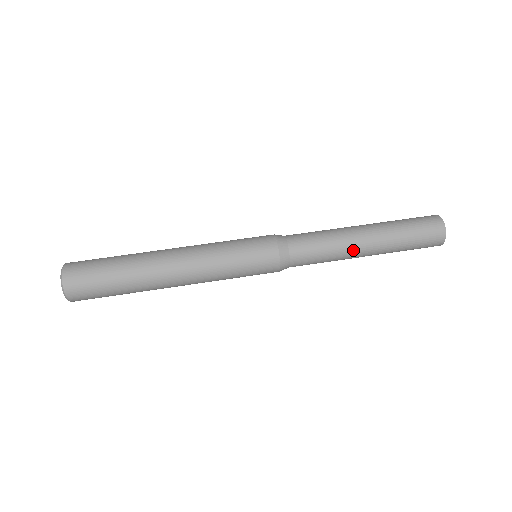
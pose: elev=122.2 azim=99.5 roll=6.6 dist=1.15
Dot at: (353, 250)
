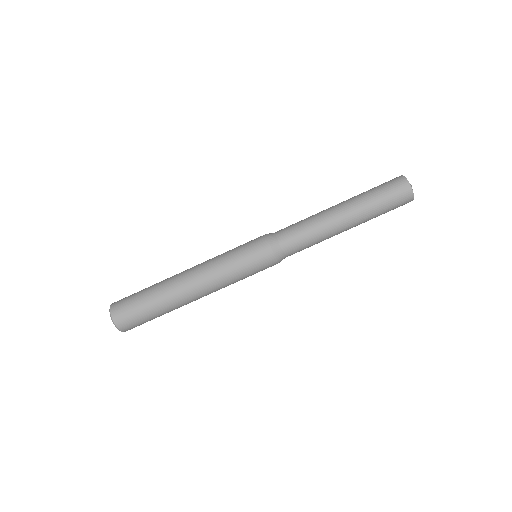
Dot at: (335, 231)
